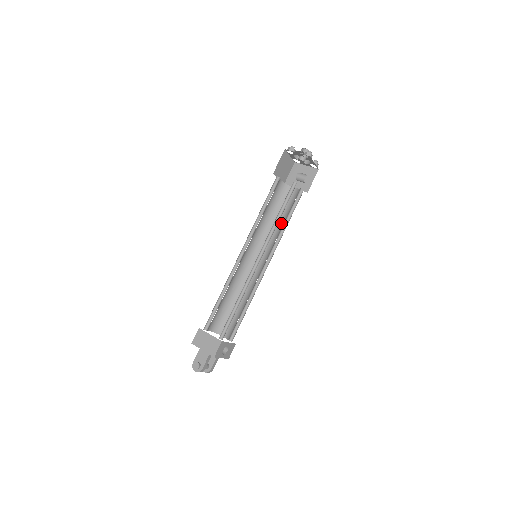
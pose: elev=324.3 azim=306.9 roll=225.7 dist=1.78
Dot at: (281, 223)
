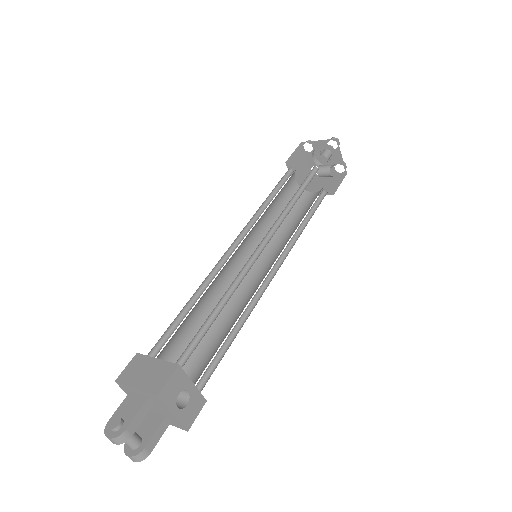
Dot at: (296, 225)
